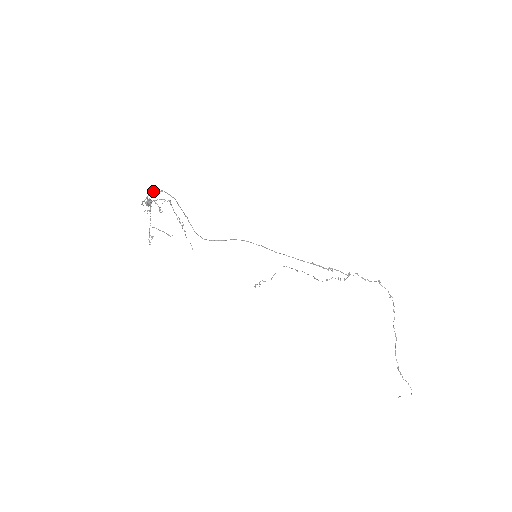
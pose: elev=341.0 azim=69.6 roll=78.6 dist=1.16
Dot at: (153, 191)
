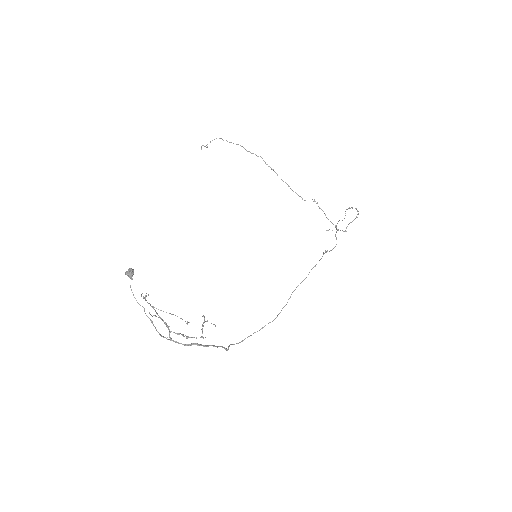
Dot at: occluded
